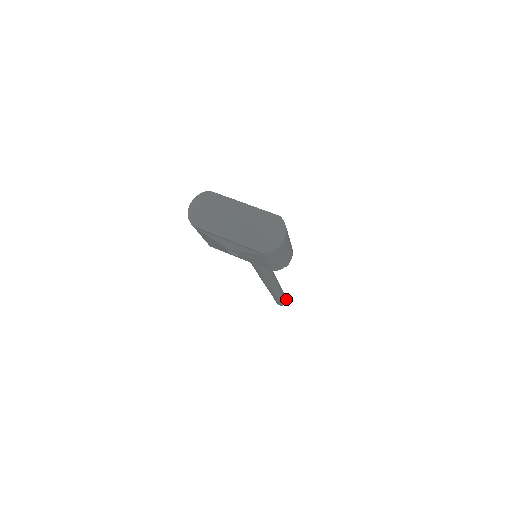
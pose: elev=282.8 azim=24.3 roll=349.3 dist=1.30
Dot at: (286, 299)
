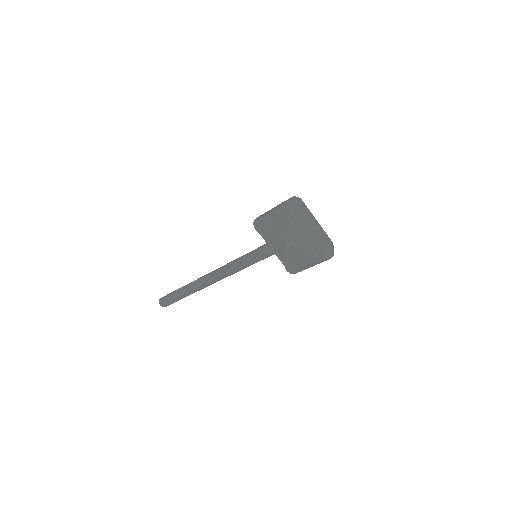
Dot at: occluded
